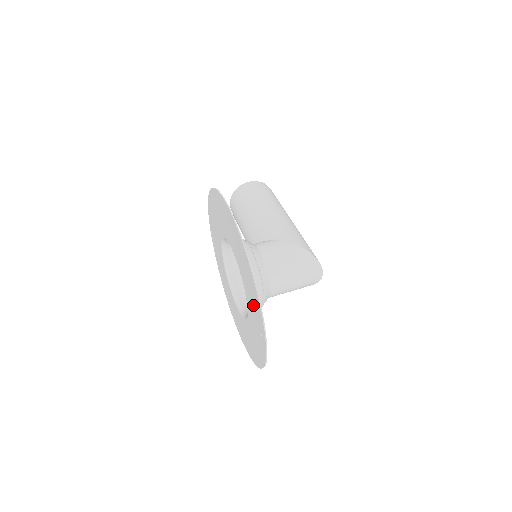
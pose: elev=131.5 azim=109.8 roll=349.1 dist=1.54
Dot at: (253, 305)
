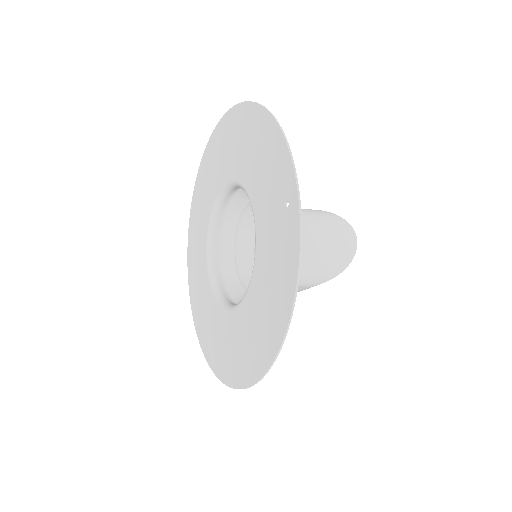
Dot at: (268, 178)
